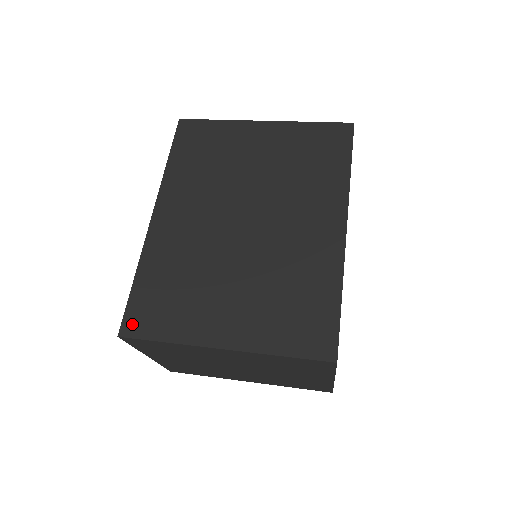
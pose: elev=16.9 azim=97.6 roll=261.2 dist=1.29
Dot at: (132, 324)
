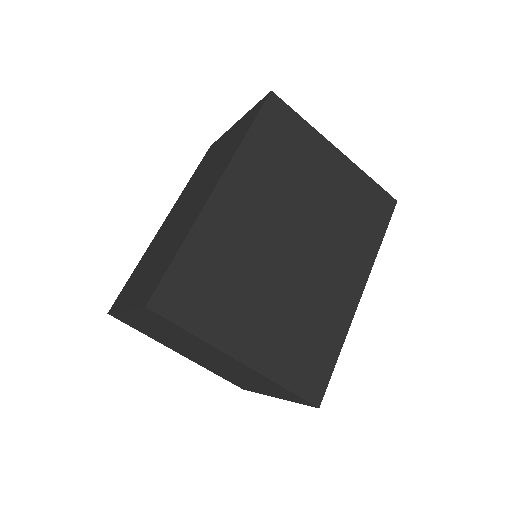
Dot at: (164, 300)
